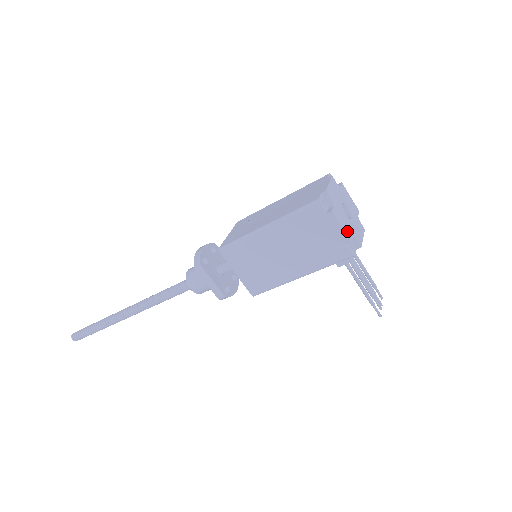
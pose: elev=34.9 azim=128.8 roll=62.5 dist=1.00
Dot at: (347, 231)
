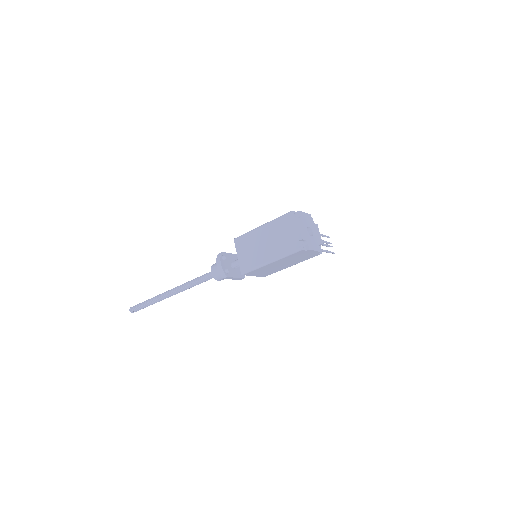
Dot at: (317, 248)
